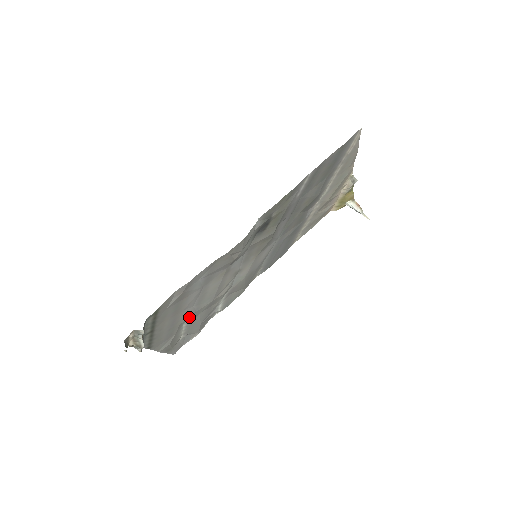
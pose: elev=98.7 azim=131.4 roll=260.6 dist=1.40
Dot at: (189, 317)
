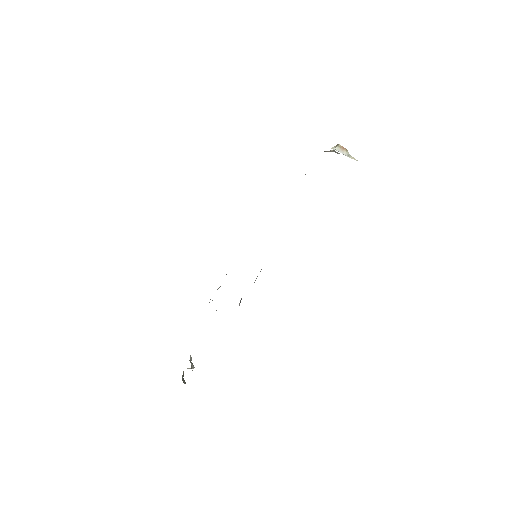
Dot at: occluded
